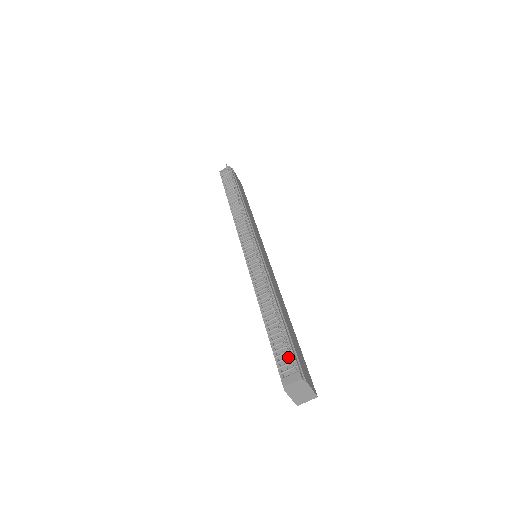
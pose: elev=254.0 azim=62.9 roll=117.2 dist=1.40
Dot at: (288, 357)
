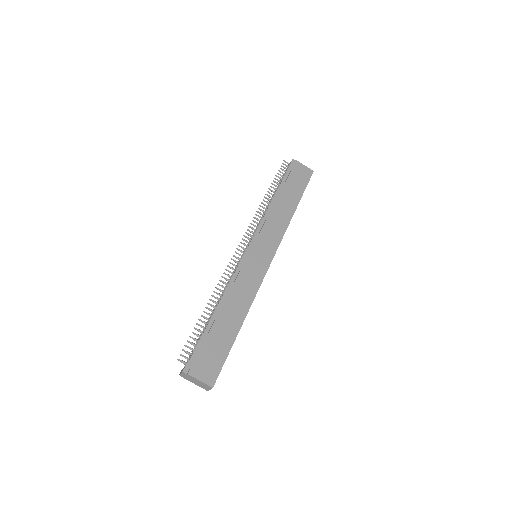
Dot at: (191, 353)
